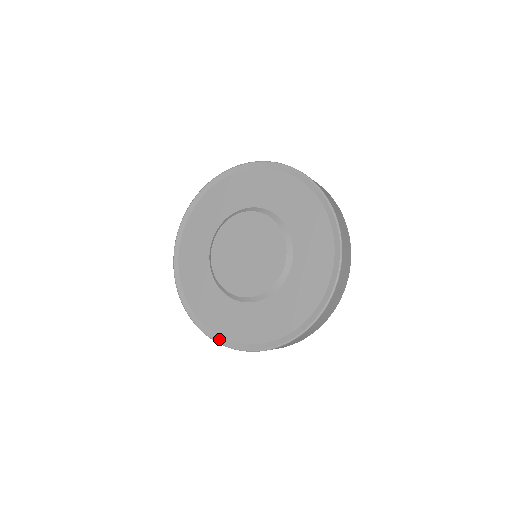
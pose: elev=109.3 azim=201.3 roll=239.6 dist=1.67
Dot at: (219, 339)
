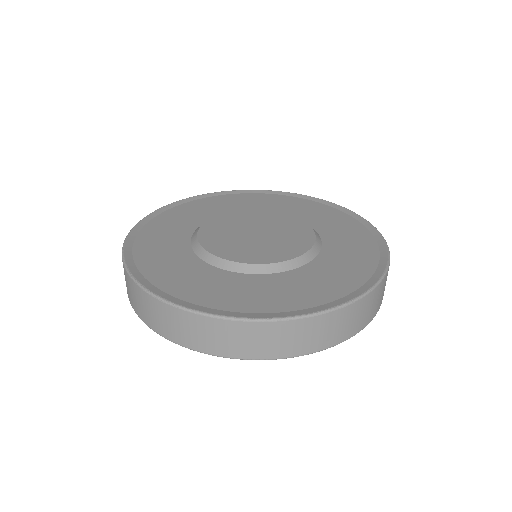
Dot at: (129, 257)
